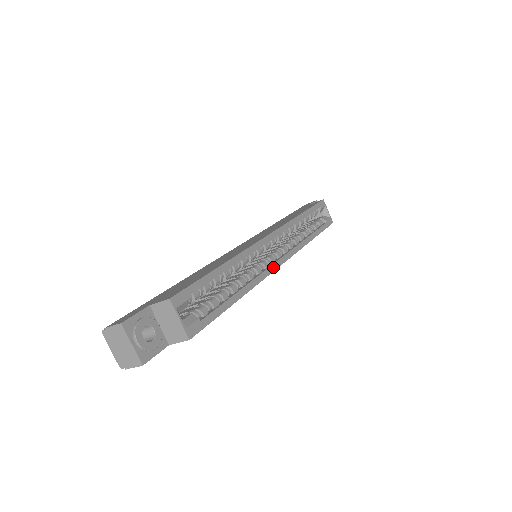
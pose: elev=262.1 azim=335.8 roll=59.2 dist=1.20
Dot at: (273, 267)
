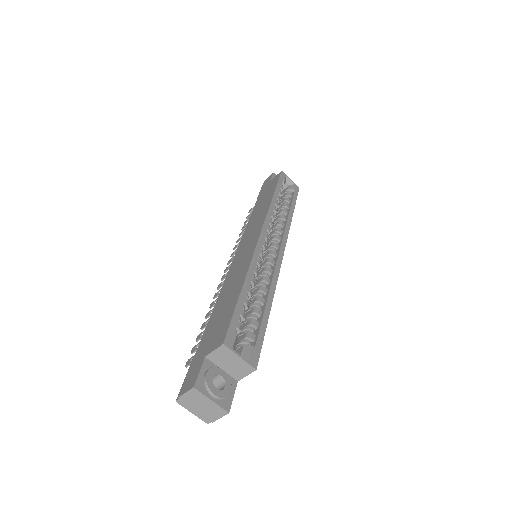
Dot at: (279, 261)
